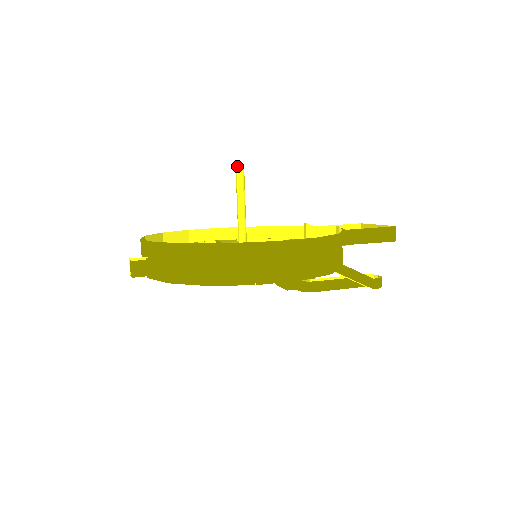
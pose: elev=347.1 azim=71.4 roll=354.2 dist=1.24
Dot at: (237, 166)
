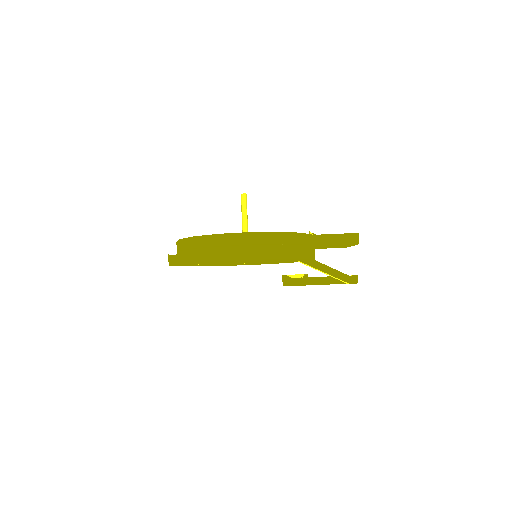
Dot at: (241, 194)
